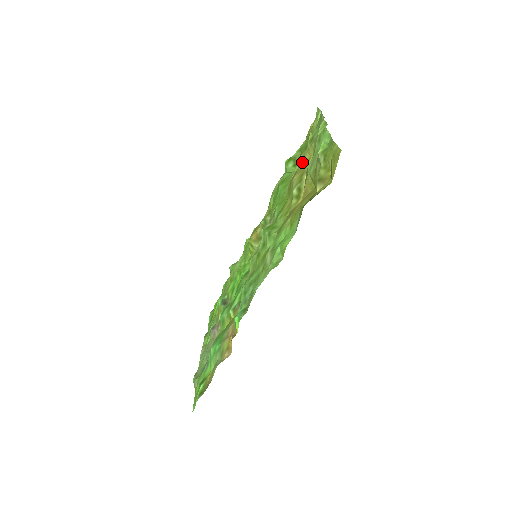
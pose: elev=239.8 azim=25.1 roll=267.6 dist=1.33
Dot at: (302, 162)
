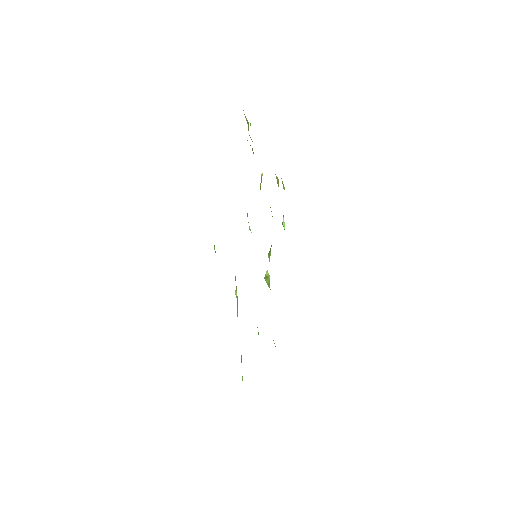
Dot at: occluded
